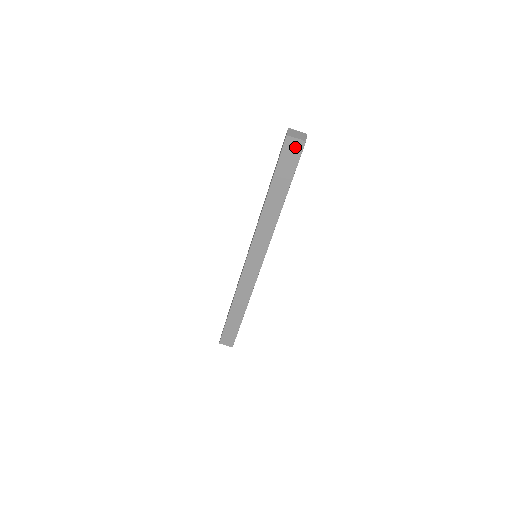
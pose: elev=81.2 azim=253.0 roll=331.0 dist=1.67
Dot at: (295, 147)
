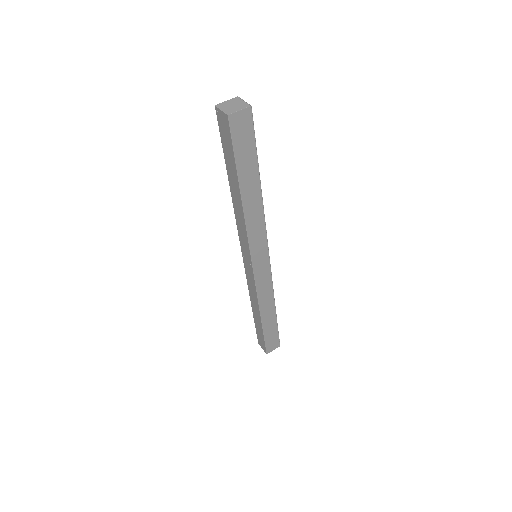
Dot at: (243, 121)
